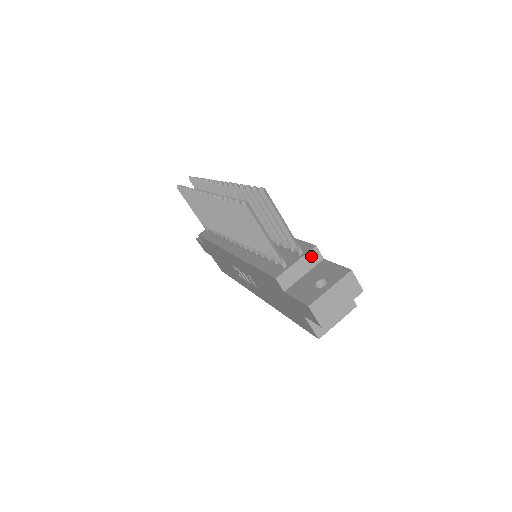
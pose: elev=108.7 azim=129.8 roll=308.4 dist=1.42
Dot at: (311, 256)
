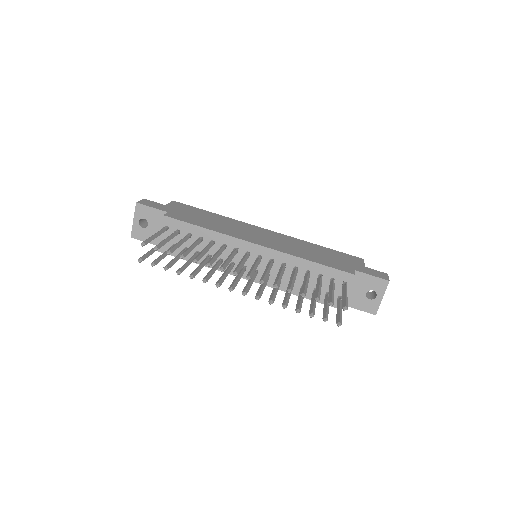
Dot at: (352, 280)
